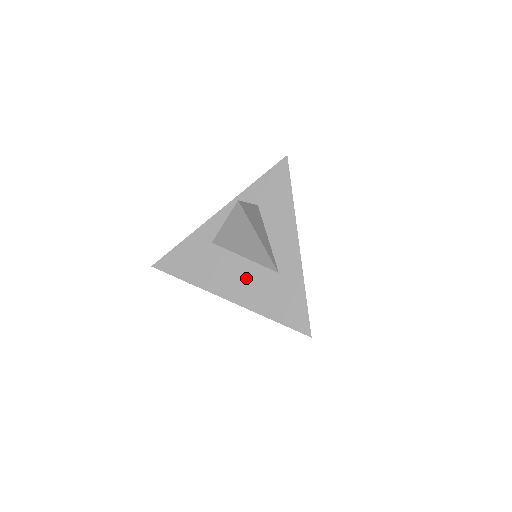
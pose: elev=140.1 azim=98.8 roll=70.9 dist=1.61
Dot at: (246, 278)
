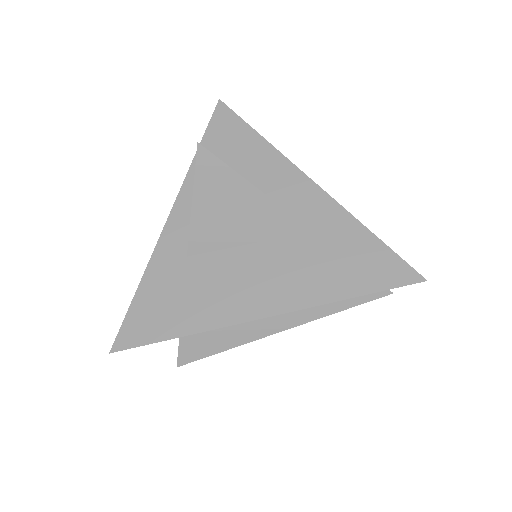
Dot at: (271, 268)
